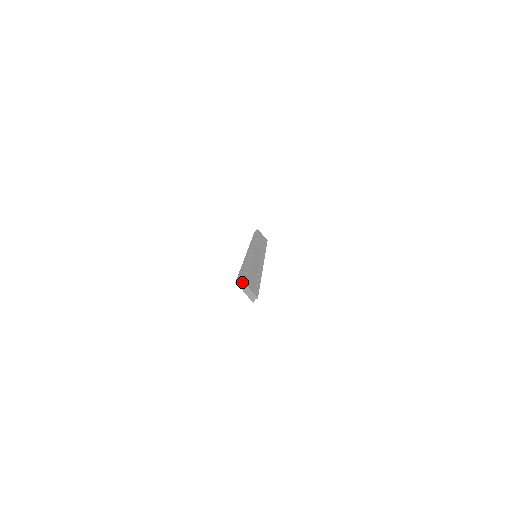
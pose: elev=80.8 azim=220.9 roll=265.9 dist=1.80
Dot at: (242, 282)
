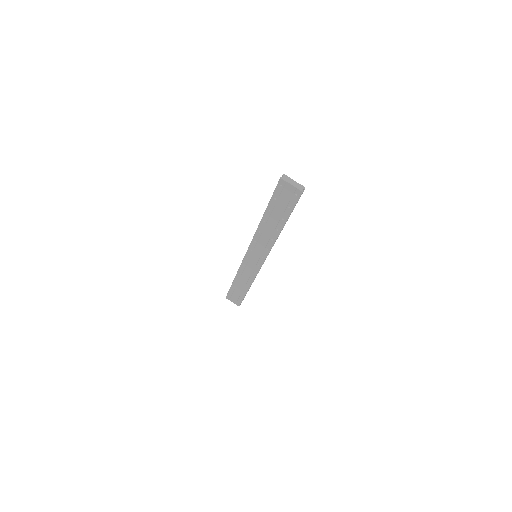
Dot at: (286, 176)
